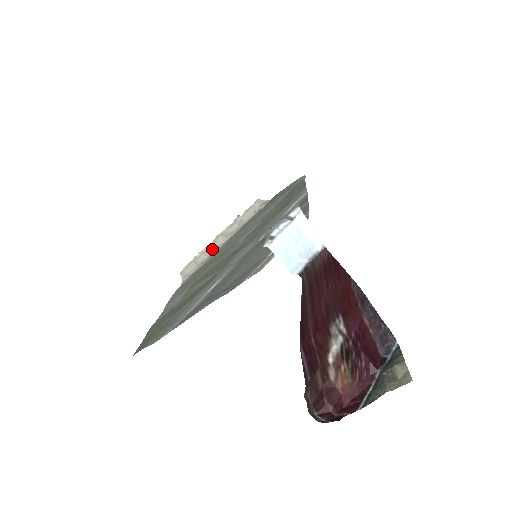
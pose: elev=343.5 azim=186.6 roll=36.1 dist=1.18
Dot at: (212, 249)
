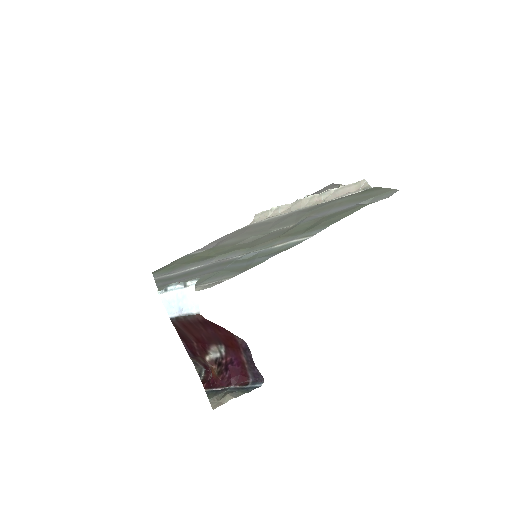
Dot at: (289, 208)
